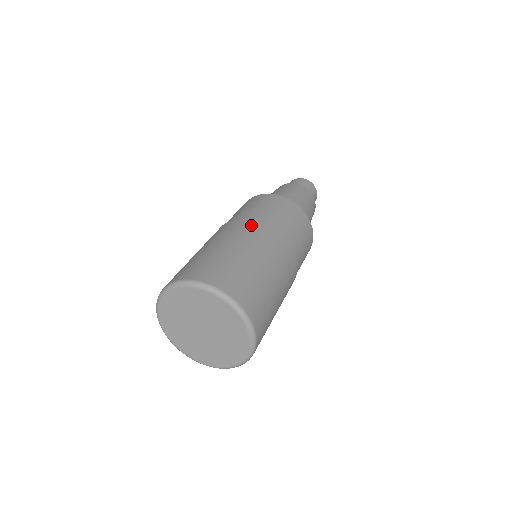
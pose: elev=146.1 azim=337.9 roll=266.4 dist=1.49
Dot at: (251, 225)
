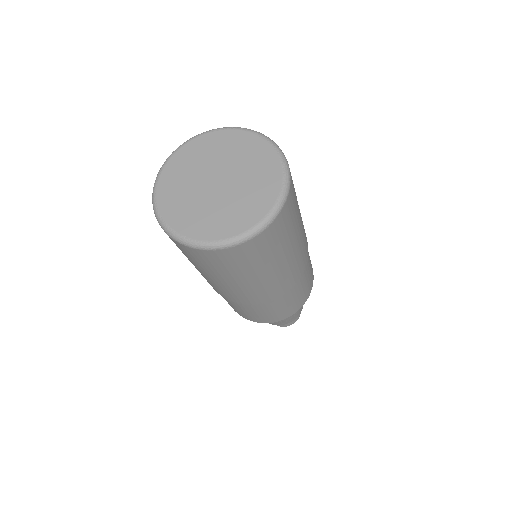
Dot at: occluded
